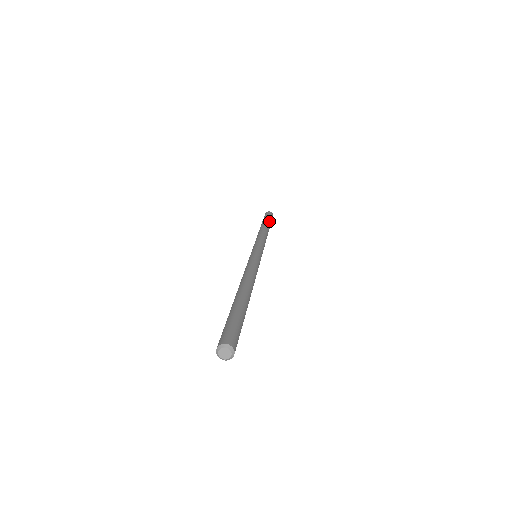
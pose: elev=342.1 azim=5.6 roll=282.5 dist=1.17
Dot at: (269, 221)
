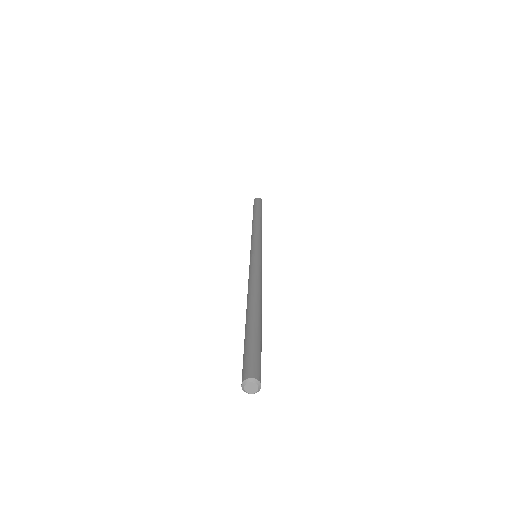
Dot at: occluded
